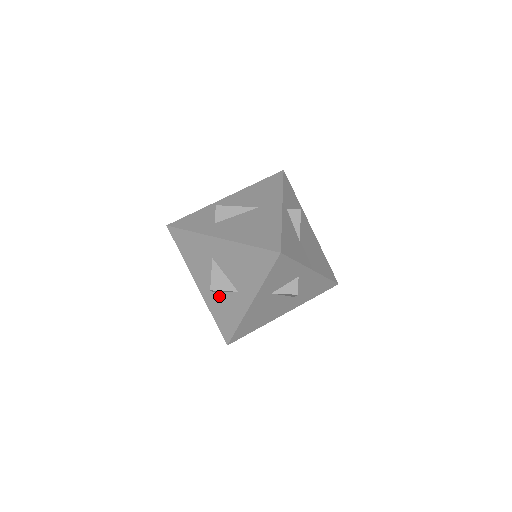
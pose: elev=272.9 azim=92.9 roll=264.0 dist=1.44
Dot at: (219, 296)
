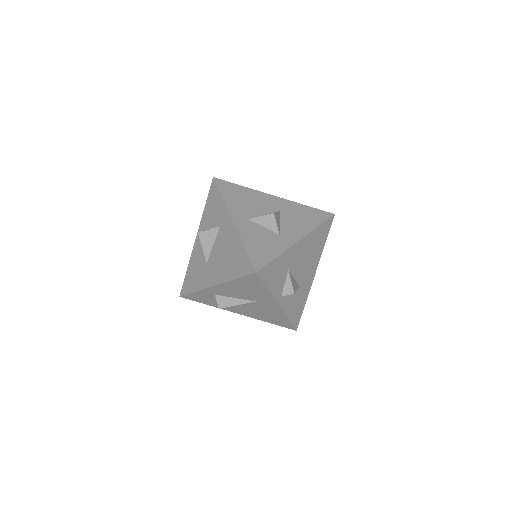
Dot at: occluded
